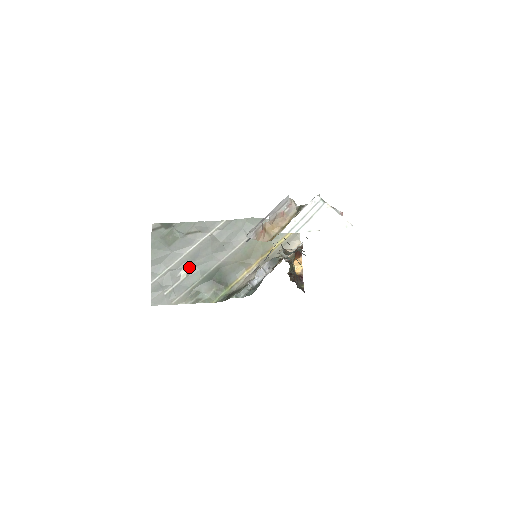
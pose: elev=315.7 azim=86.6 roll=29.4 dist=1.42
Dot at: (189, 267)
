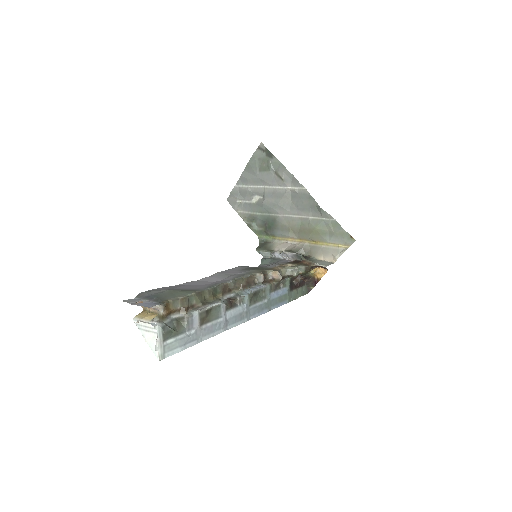
Dot at: (261, 198)
